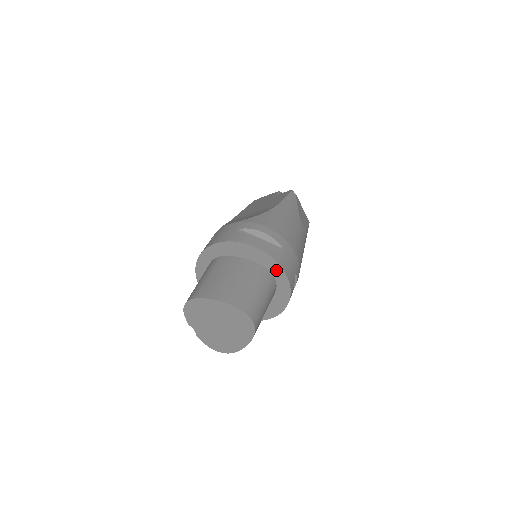
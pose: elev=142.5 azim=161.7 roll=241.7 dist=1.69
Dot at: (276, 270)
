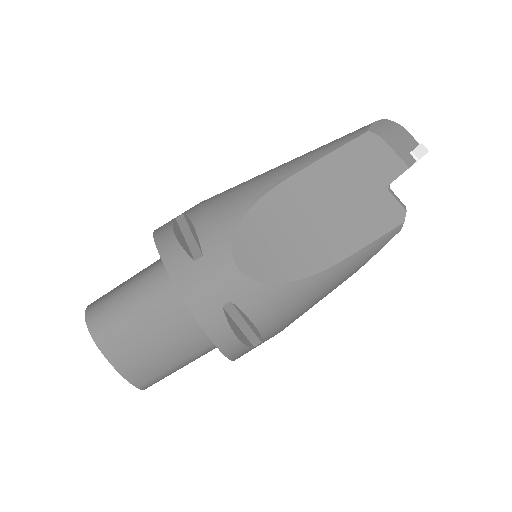
Dot at: occluded
